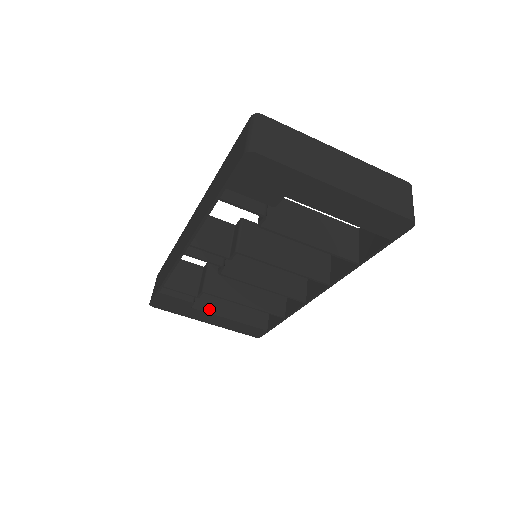
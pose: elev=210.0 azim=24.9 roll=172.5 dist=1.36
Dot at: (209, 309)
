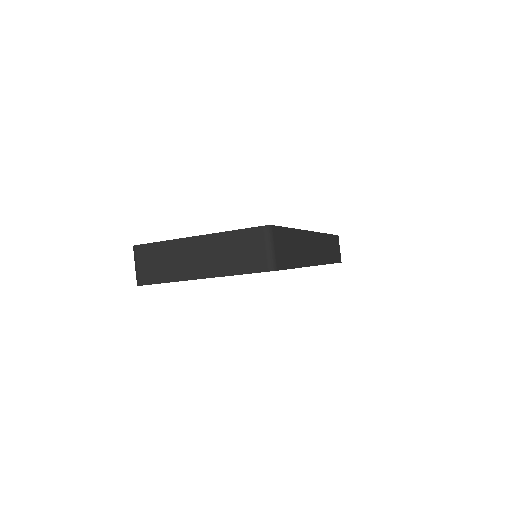
Dot at: occluded
